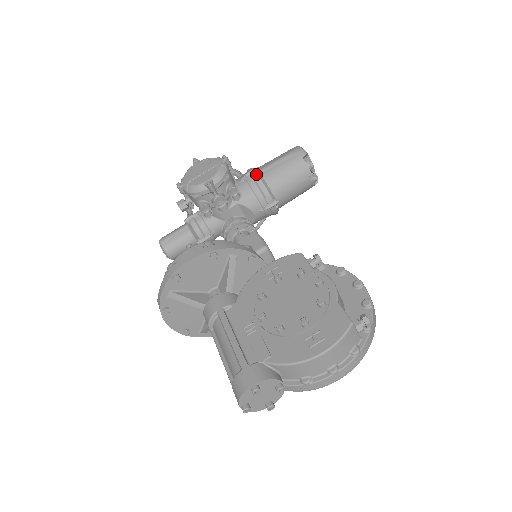
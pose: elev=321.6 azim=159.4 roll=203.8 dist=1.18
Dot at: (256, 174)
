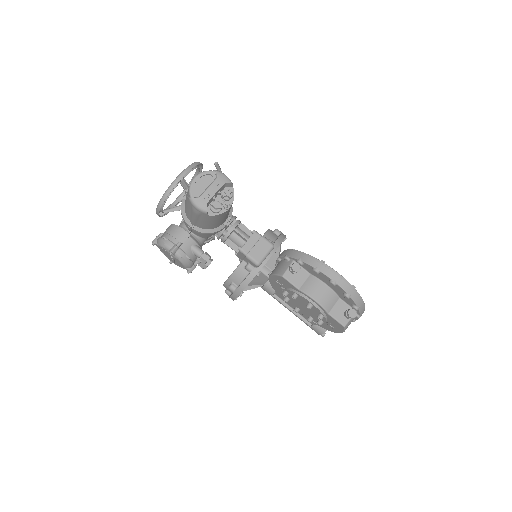
Dot at: (195, 231)
